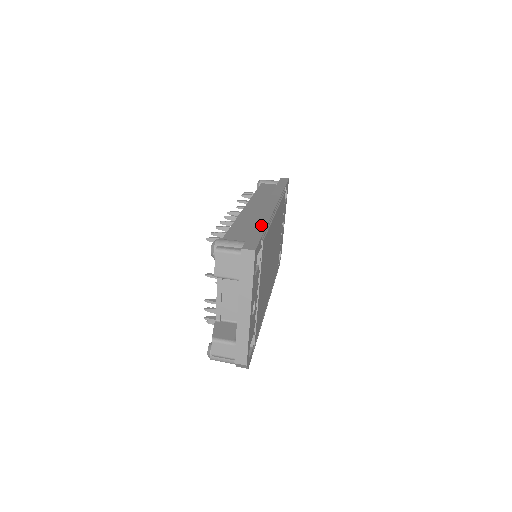
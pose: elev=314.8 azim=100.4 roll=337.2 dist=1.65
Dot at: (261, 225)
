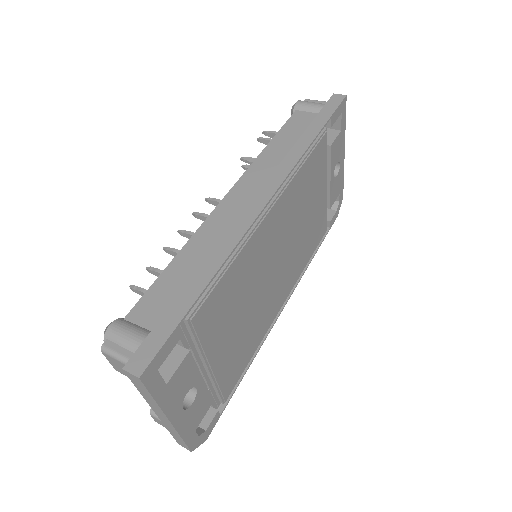
Dot at: (200, 281)
